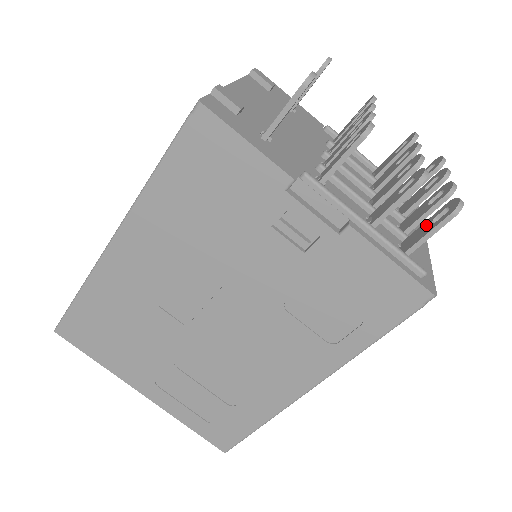
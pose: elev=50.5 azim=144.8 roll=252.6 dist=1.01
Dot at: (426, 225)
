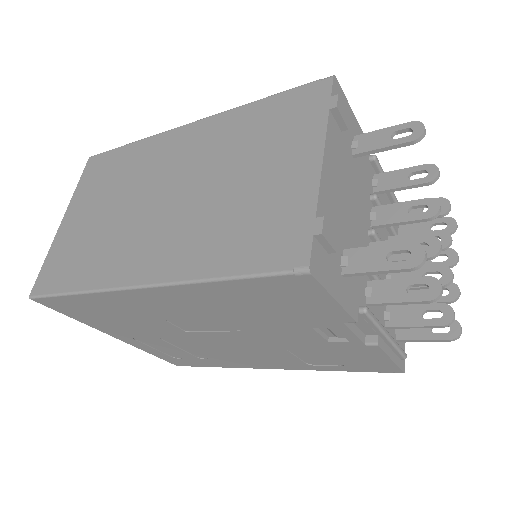
Dot at: occluded
